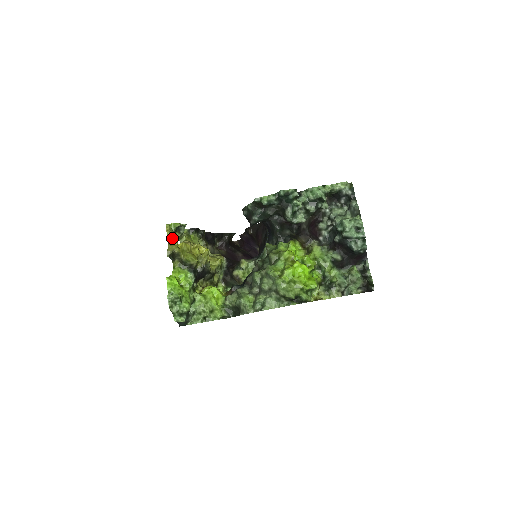
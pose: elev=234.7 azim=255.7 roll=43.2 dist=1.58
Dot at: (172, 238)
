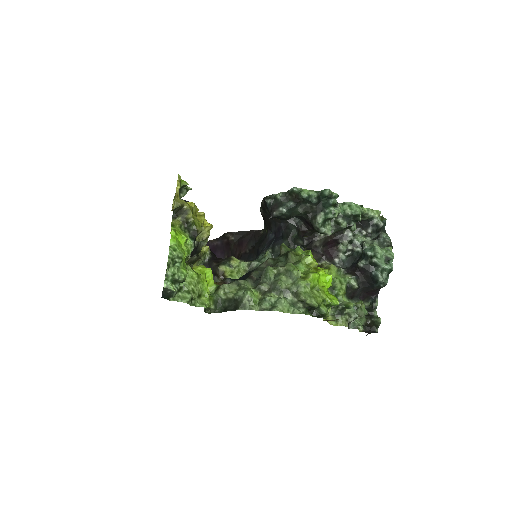
Dot at: occluded
